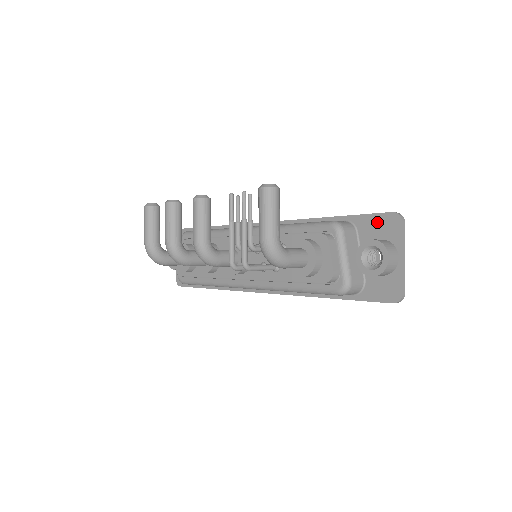
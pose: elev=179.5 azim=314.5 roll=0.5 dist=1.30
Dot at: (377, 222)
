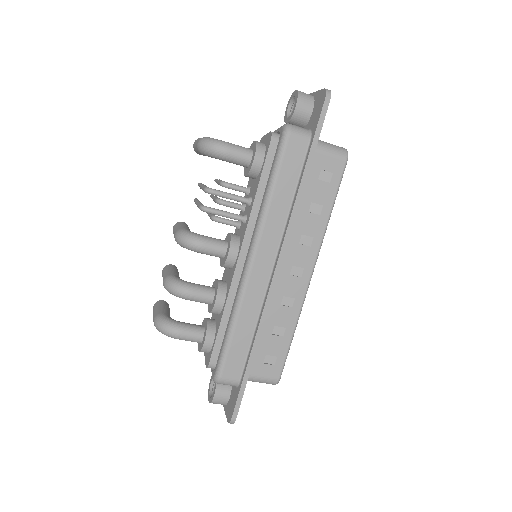
Dot at: occluded
